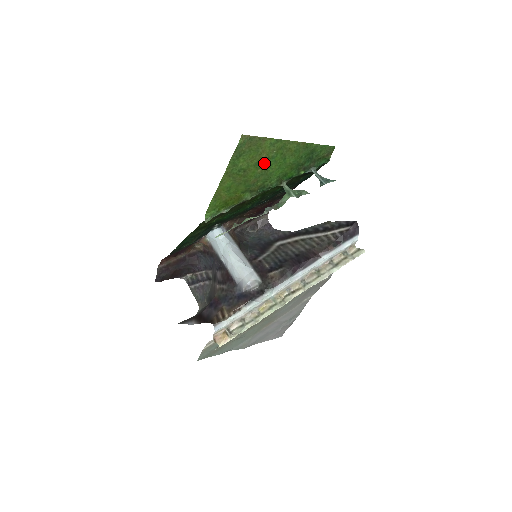
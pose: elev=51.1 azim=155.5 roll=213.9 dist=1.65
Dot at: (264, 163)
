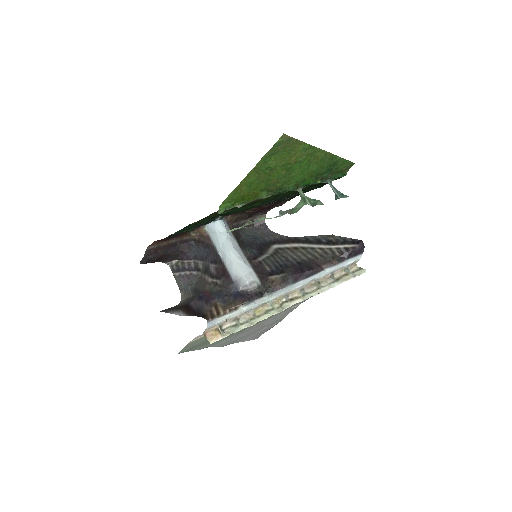
Dot at: (290, 166)
